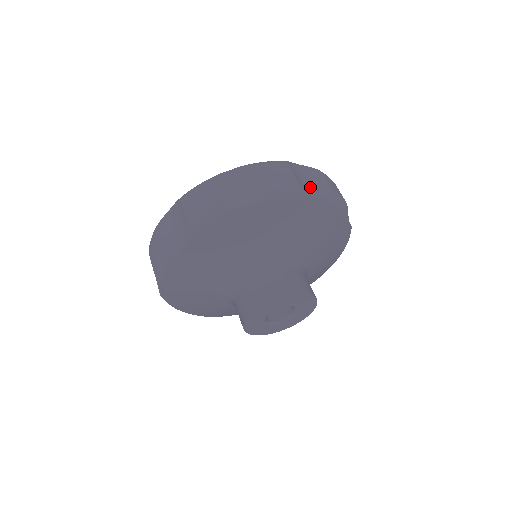
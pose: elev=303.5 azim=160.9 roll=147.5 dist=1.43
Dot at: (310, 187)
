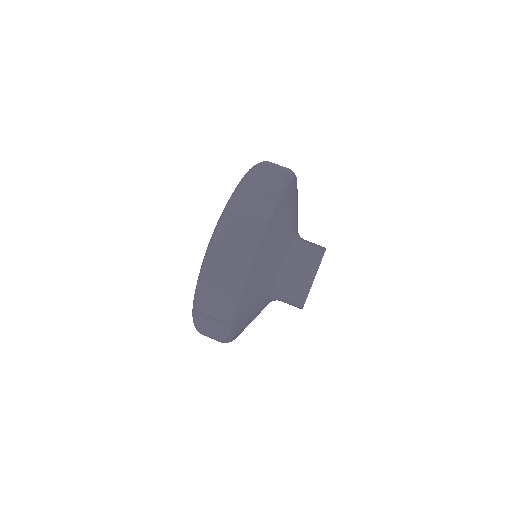
Dot at: (259, 211)
